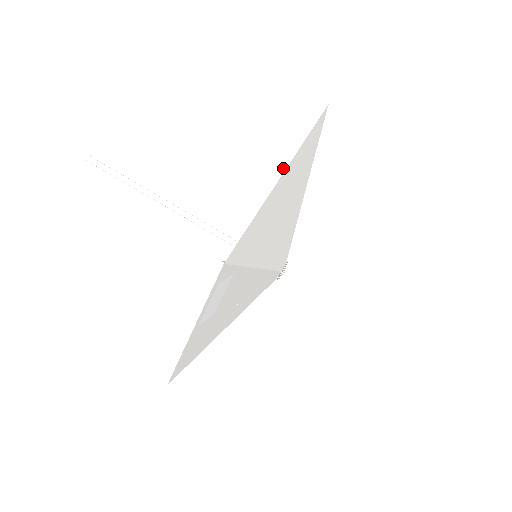
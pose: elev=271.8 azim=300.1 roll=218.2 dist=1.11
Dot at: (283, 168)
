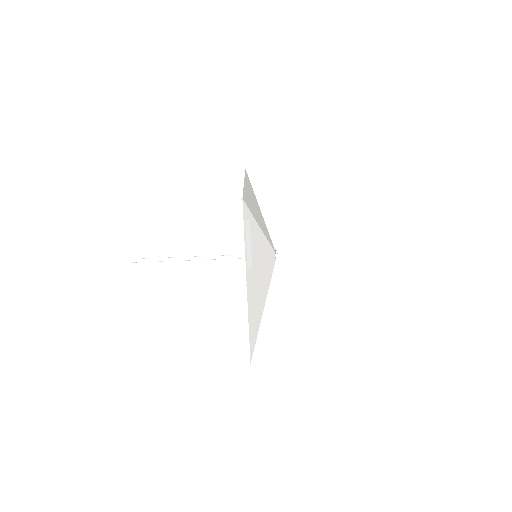
Dot at: occluded
